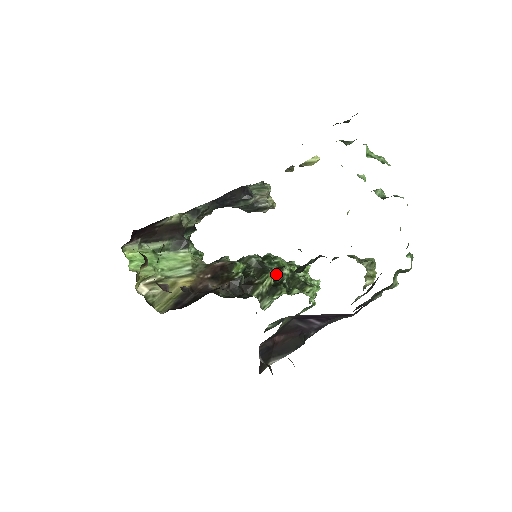
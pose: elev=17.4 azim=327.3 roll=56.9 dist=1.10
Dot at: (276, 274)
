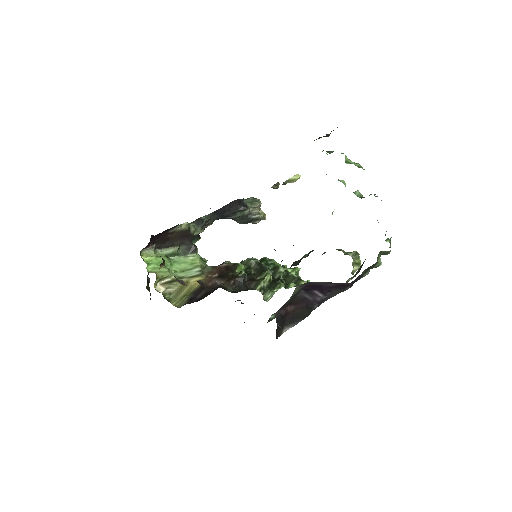
Dot at: (273, 273)
